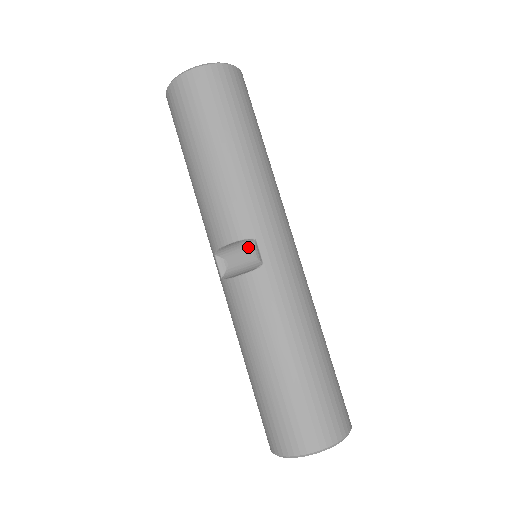
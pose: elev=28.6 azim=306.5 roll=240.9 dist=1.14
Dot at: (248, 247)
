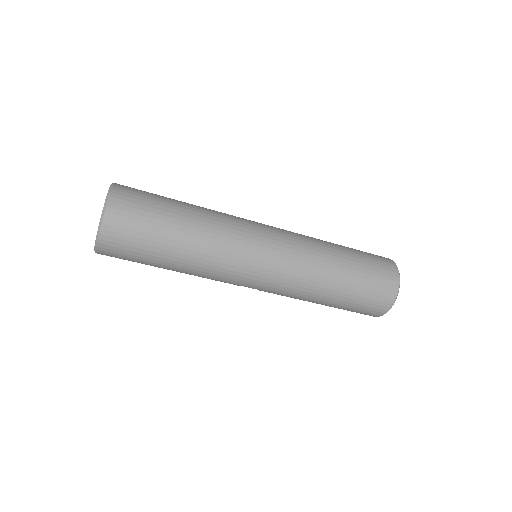
Dot at: occluded
